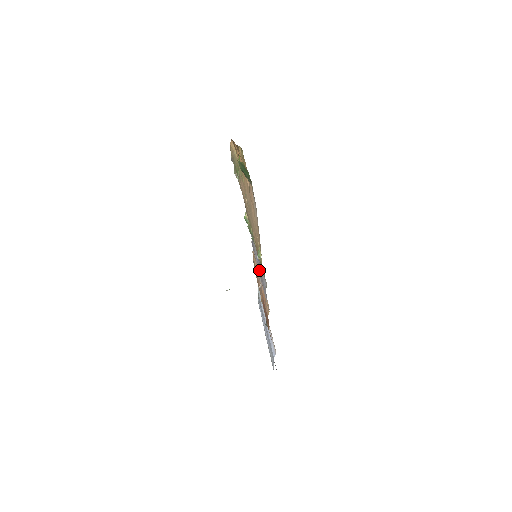
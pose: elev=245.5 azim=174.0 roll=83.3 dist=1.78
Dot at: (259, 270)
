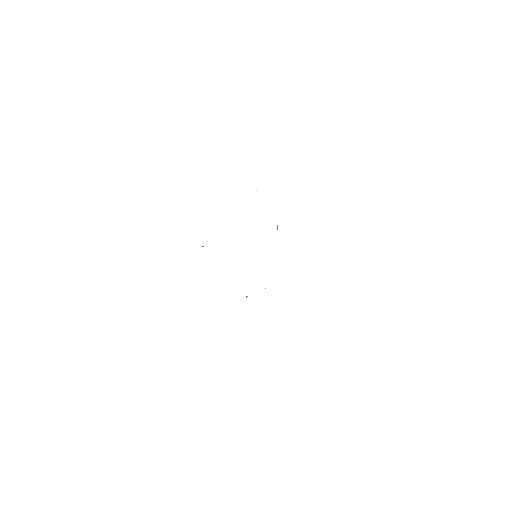
Dot at: occluded
